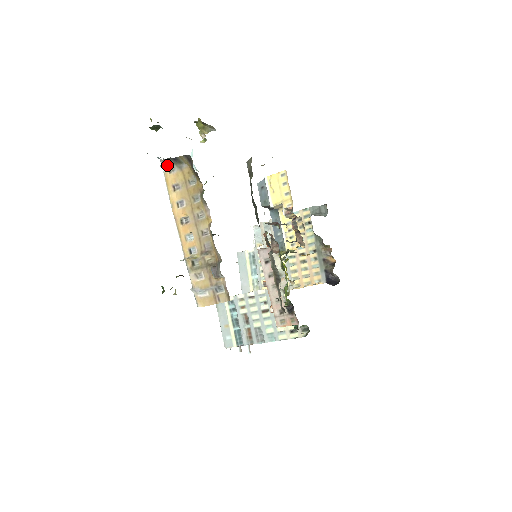
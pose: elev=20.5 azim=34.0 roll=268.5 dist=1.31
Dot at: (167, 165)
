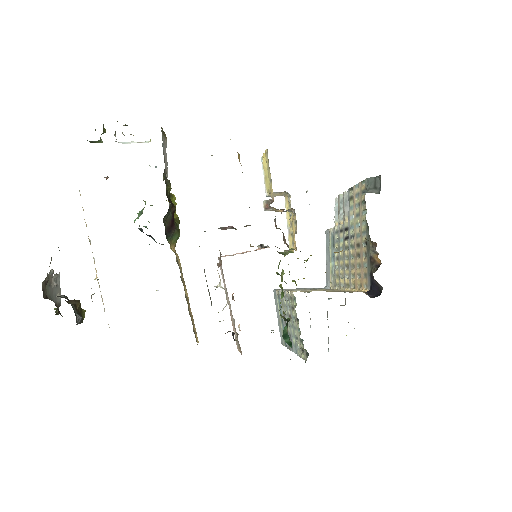
Dot at: occluded
